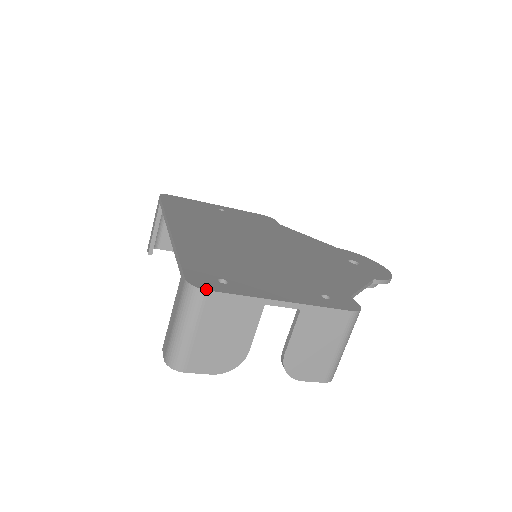
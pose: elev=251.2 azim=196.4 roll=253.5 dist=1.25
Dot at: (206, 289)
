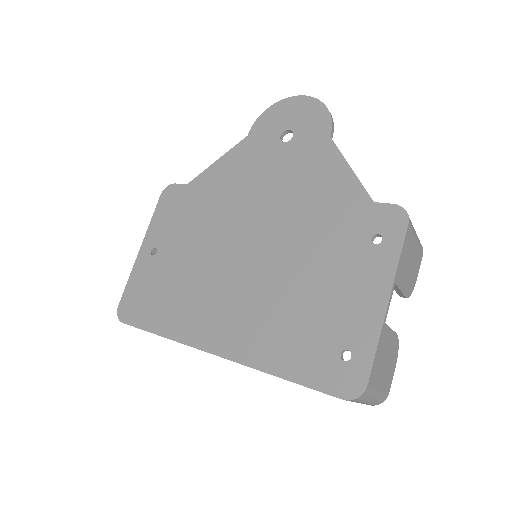
Dot at: (365, 386)
